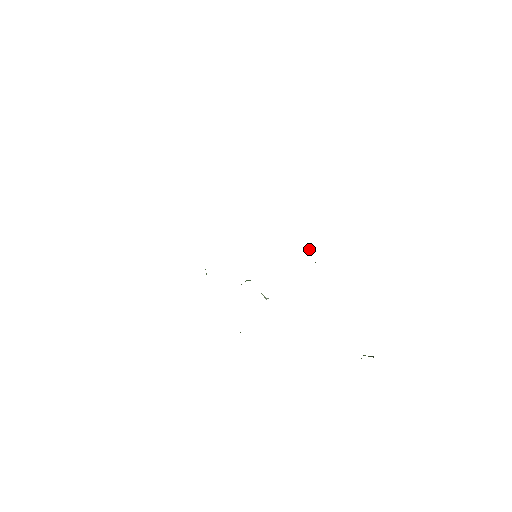
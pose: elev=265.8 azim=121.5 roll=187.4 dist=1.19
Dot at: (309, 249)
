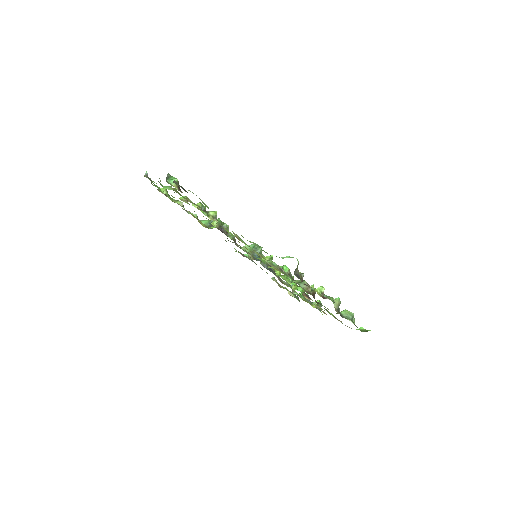
Dot at: occluded
